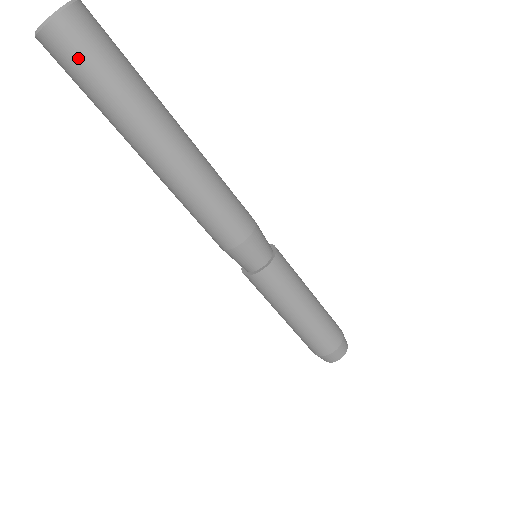
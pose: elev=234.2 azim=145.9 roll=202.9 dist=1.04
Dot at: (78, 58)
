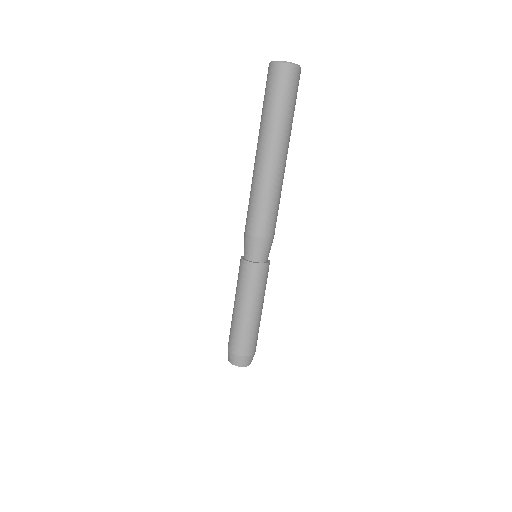
Dot at: (296, 89)
